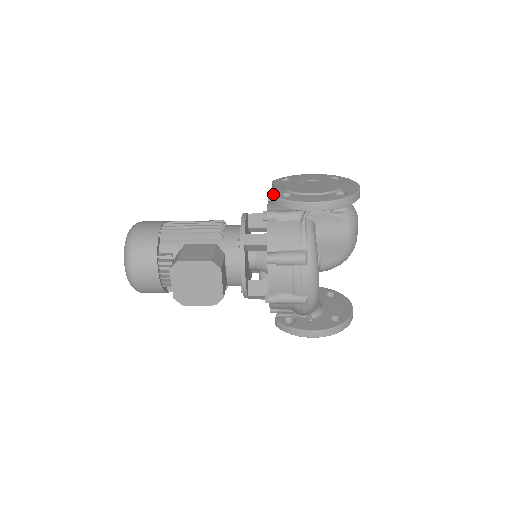
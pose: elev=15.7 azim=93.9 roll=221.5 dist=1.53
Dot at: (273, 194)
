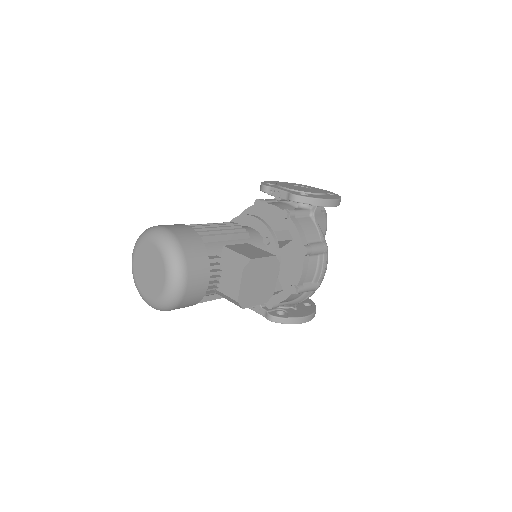
Dot at: (294, 193)
